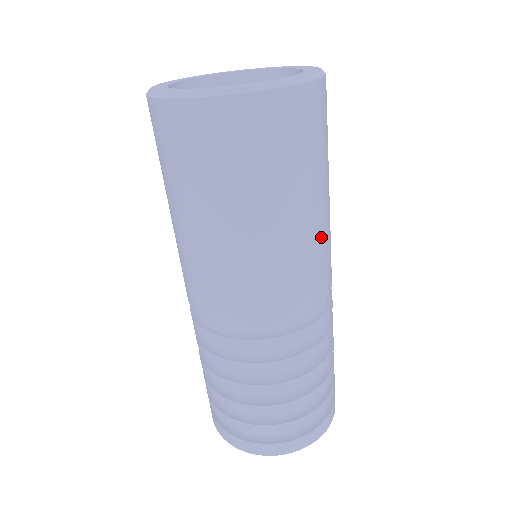
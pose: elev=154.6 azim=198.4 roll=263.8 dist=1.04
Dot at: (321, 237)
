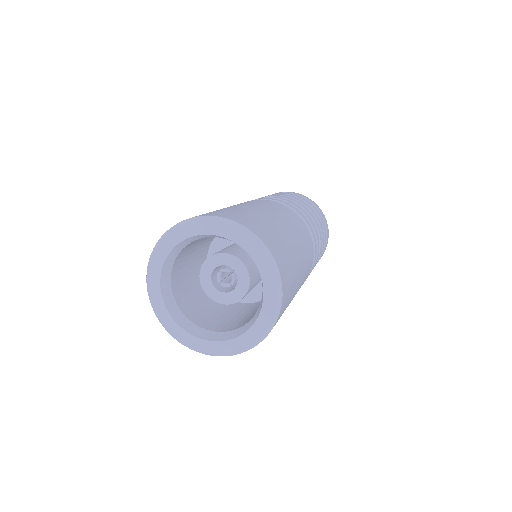
Dot at: (304, 254)
